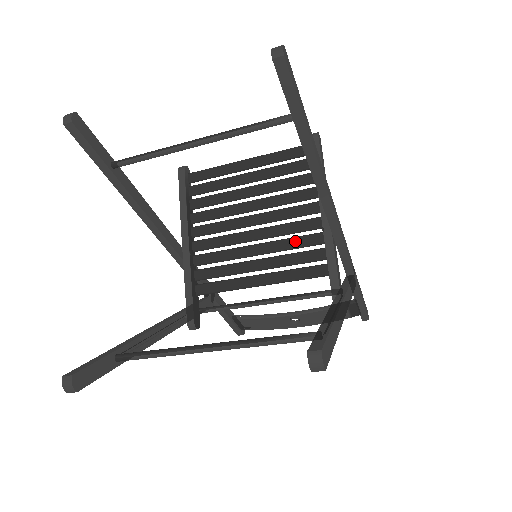
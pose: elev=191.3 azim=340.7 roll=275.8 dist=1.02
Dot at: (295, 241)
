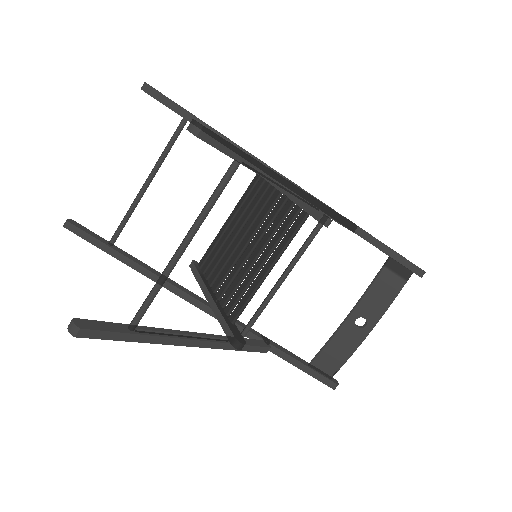
Dot at: (275, 222)
